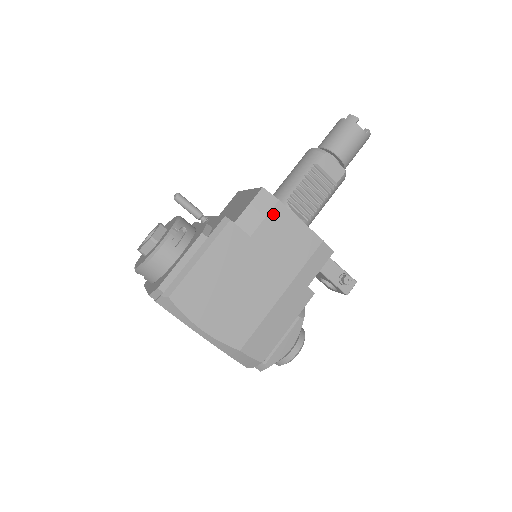
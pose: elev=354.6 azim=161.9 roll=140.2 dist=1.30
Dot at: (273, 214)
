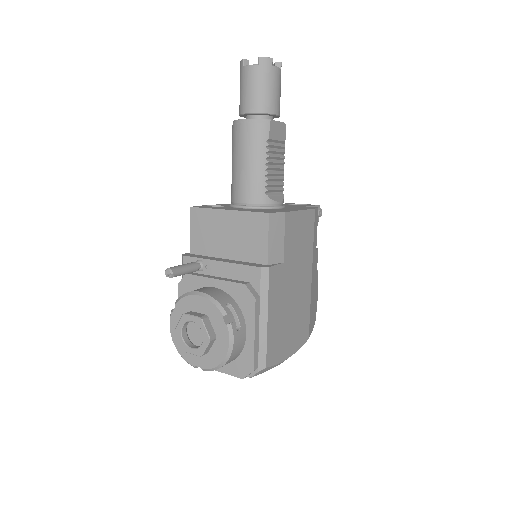
Dot at: (287, 228)
